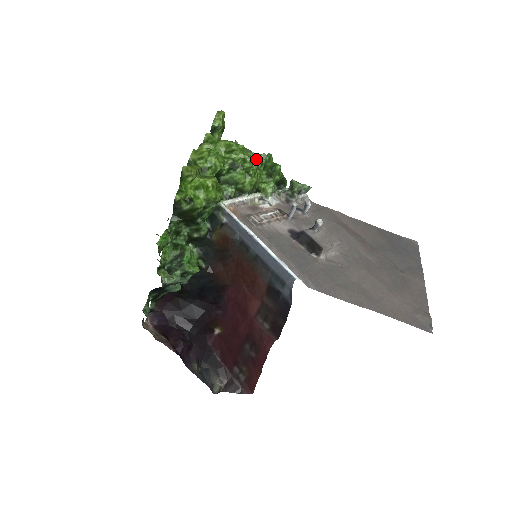
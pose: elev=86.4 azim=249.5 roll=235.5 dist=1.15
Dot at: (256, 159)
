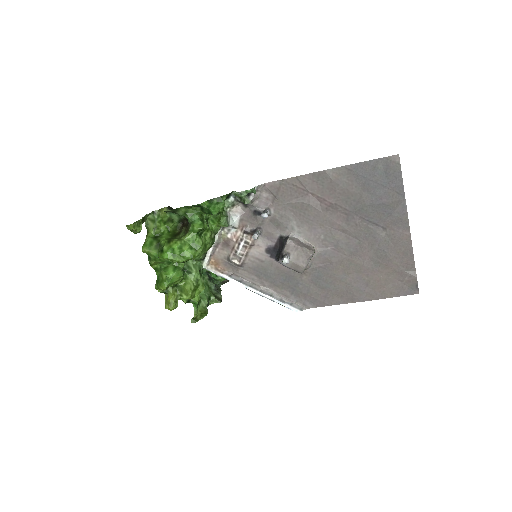
Dot at: (194, 232)
